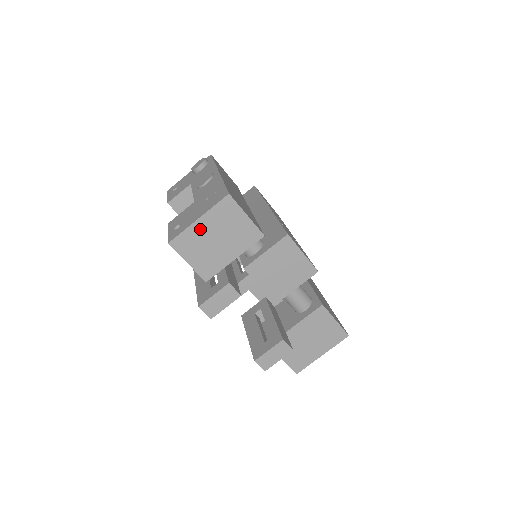
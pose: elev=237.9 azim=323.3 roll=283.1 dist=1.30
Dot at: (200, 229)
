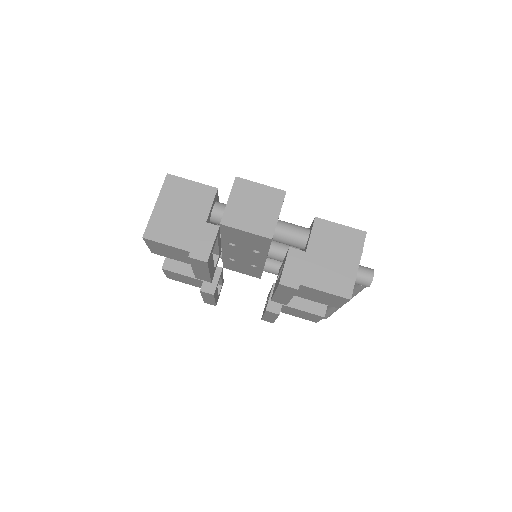
Dot at: (162, 212)
